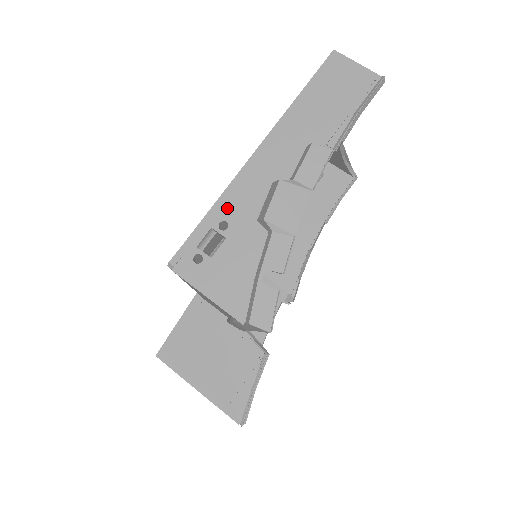
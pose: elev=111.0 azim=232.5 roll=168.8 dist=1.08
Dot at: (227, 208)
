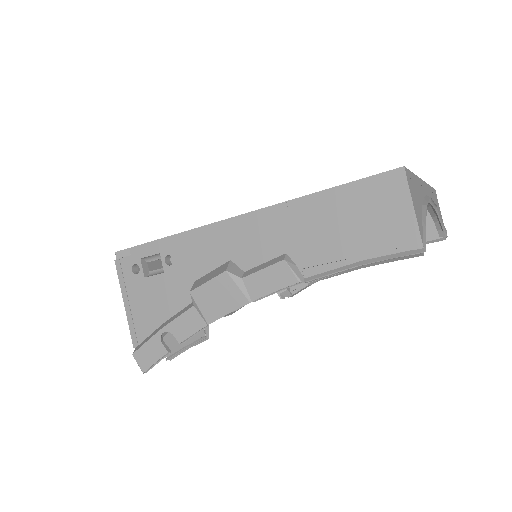
Dot at: (181, 248)
